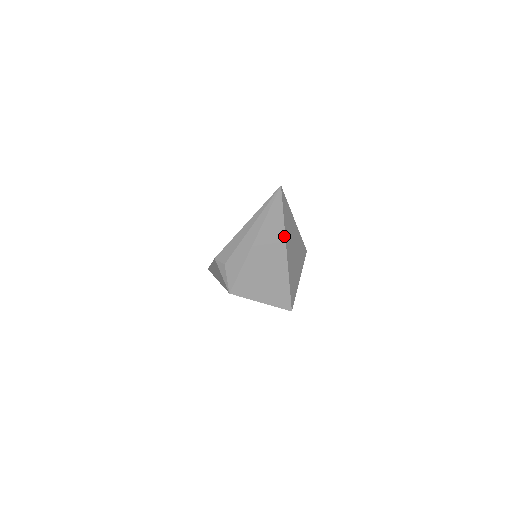
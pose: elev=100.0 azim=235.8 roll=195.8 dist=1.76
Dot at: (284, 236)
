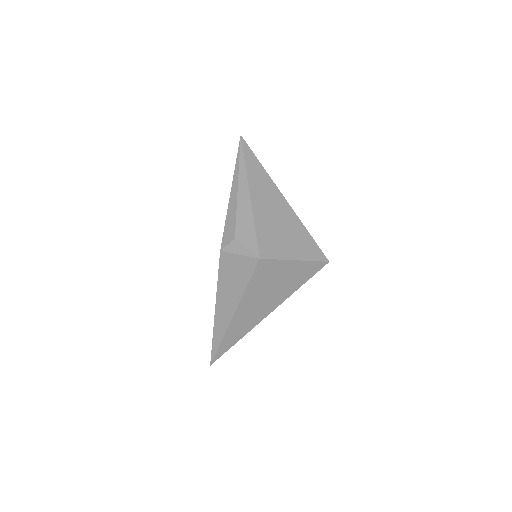
Dot at: (271, 180)
